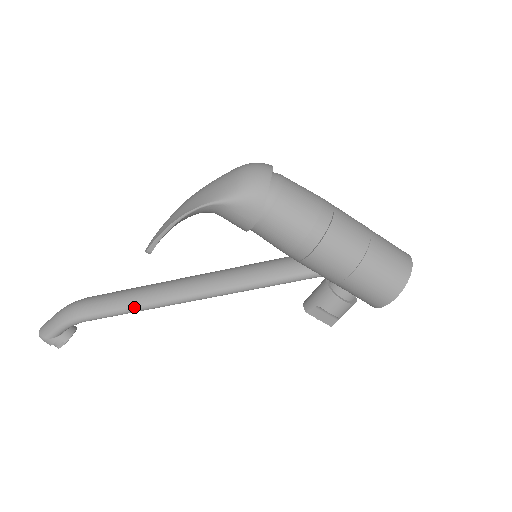
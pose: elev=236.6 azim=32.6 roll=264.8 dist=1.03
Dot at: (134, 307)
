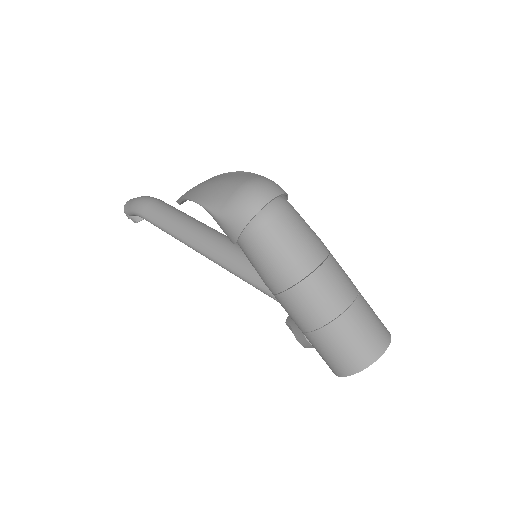
Dot at: (170, 232)
